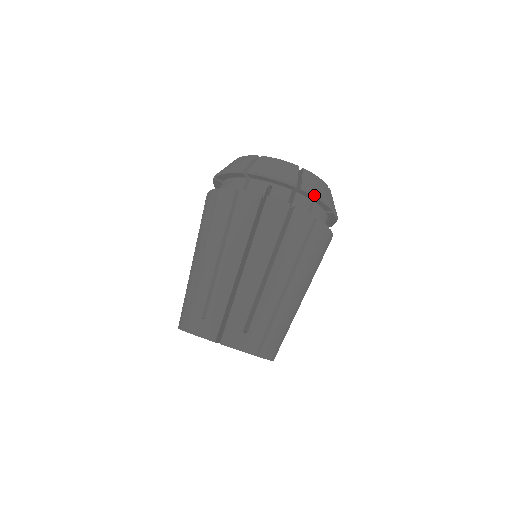
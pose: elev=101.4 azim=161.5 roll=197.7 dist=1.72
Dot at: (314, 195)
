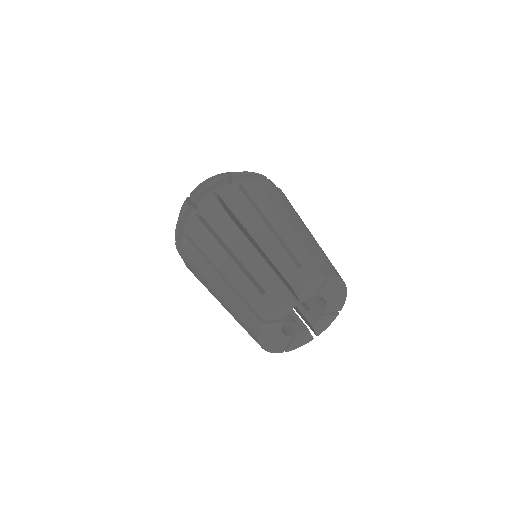
Dot at: (244, 172)
